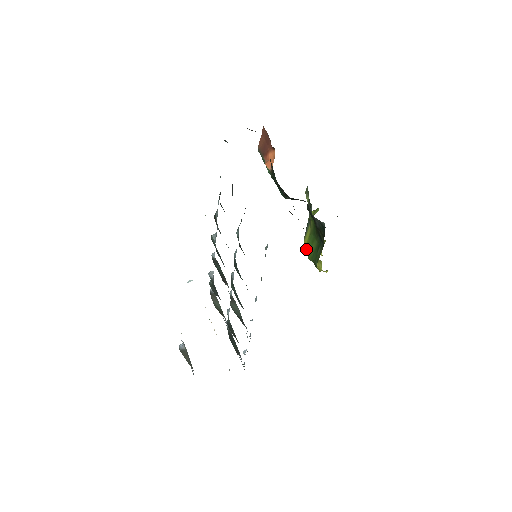
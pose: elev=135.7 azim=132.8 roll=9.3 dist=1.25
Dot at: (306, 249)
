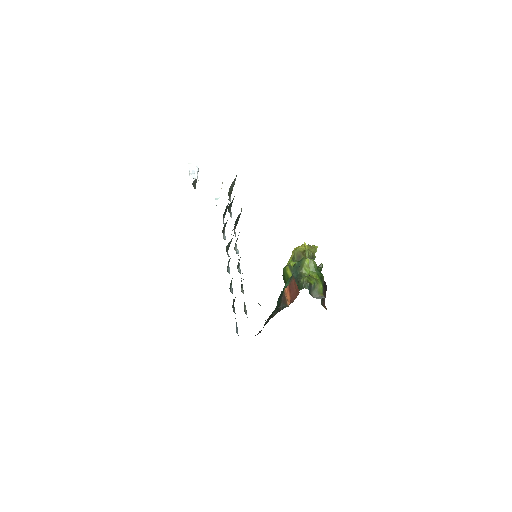
Dot at: (286, 268)
